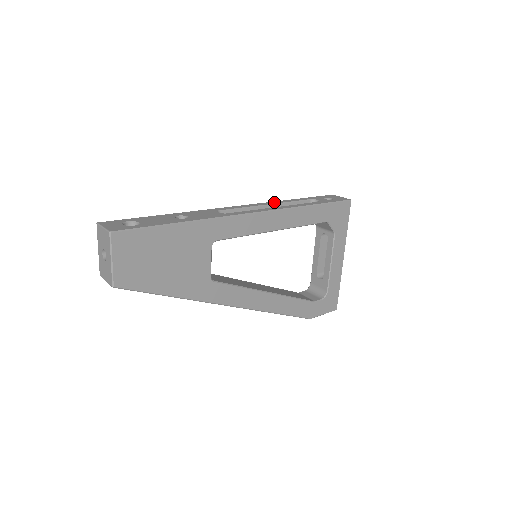
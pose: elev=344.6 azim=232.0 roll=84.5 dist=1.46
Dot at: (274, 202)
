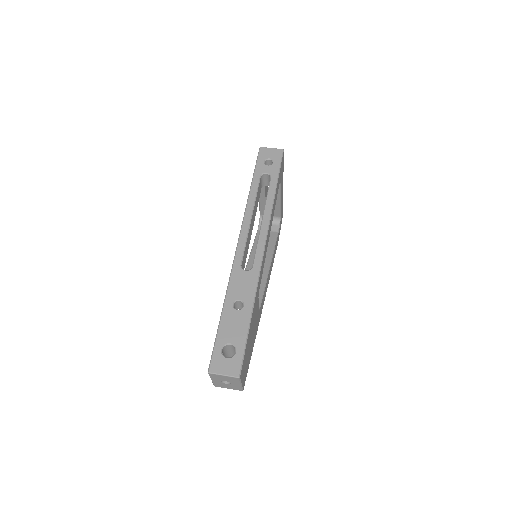
Dot at: (249, 209)
